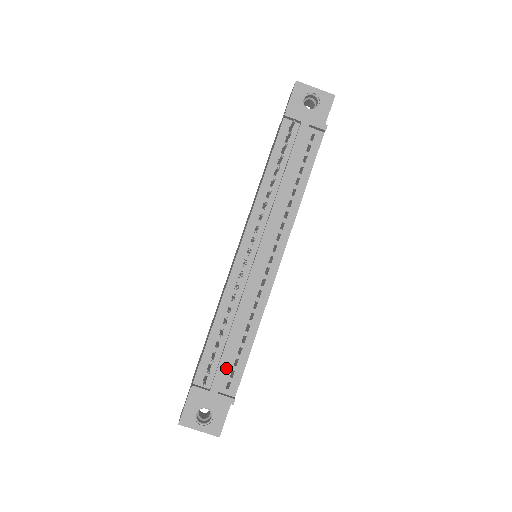
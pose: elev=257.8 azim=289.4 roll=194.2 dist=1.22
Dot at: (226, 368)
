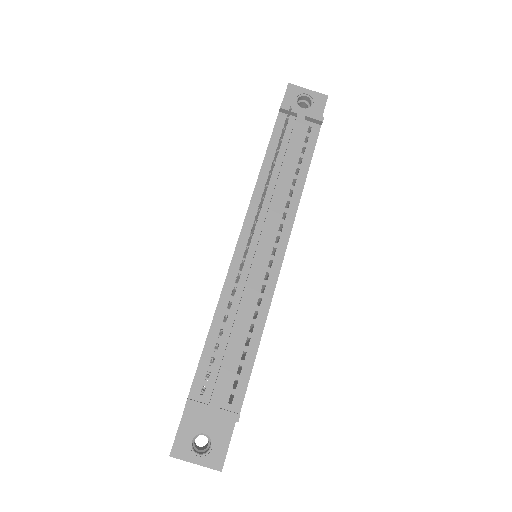
Dot at: (228, 377)
